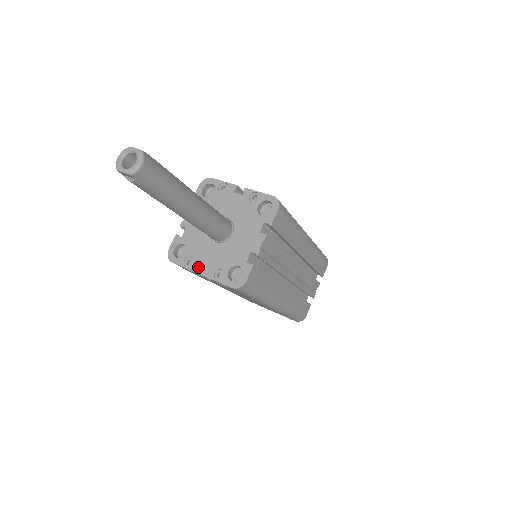
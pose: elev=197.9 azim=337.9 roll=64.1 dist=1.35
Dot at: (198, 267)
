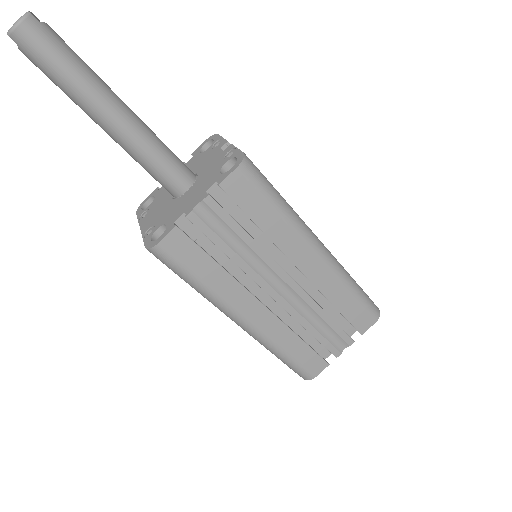
Dot at: (144, 221)
